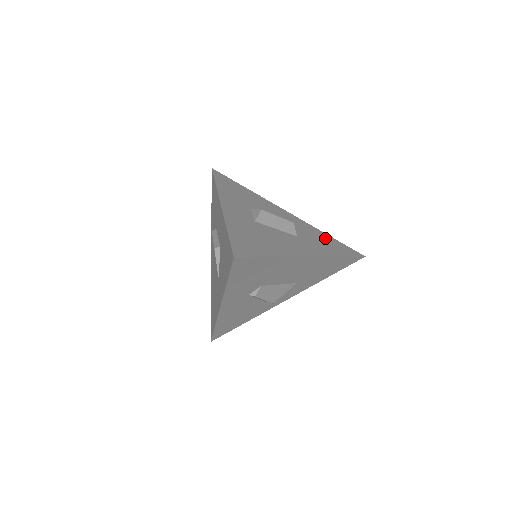
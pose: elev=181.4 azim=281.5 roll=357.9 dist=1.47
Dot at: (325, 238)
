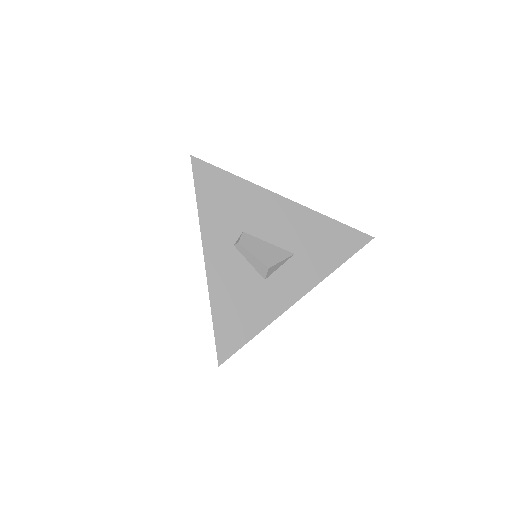
Dot at: occluded
